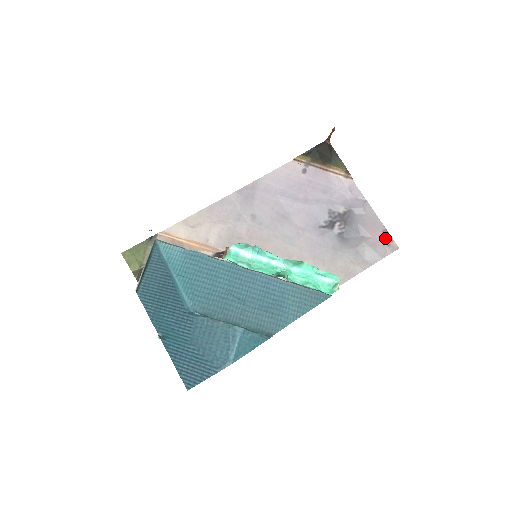
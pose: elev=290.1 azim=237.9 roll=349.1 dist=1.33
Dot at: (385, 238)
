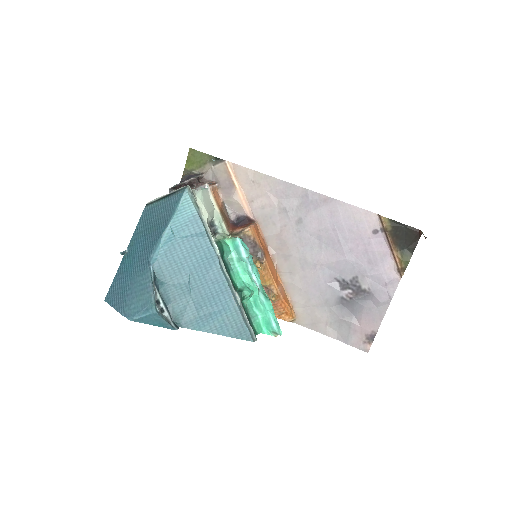
Dot at: (368, 336)
